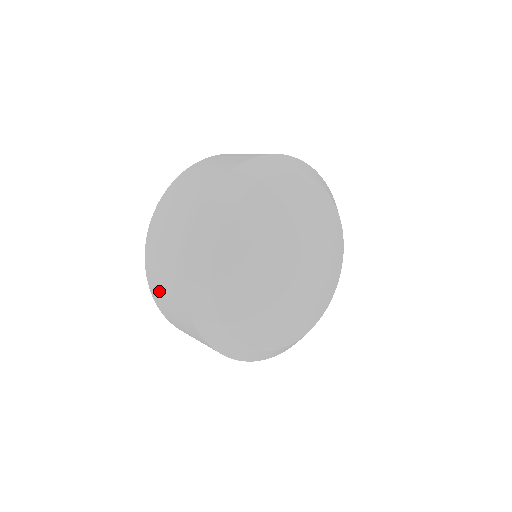
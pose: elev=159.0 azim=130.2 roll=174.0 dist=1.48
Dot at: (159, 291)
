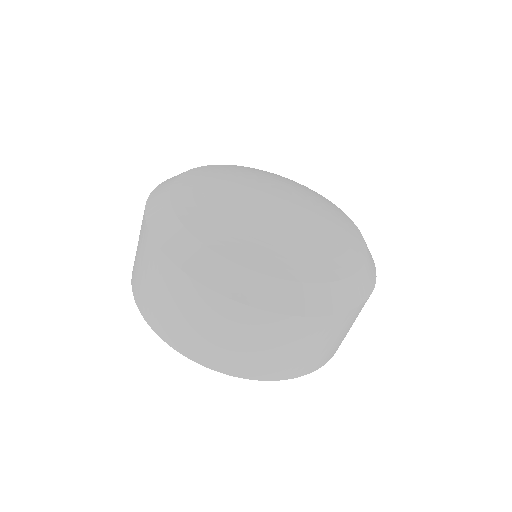
Dot at: (144, 292)
